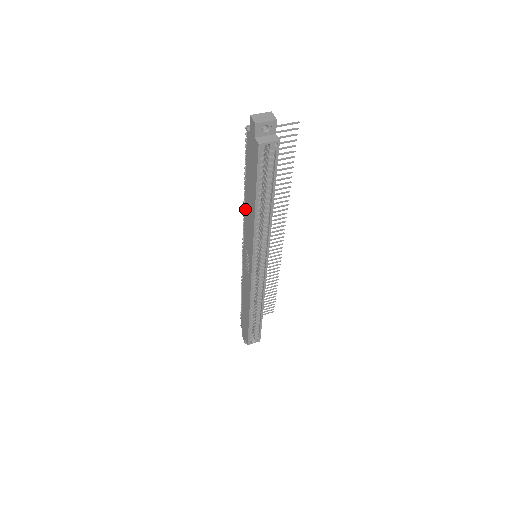
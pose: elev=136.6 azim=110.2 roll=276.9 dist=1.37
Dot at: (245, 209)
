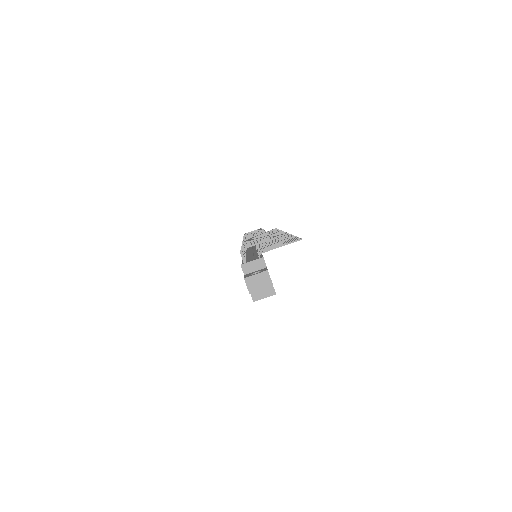
Dot at: occluded
